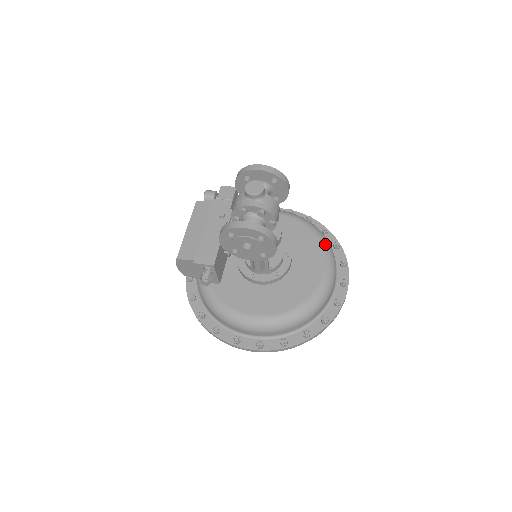
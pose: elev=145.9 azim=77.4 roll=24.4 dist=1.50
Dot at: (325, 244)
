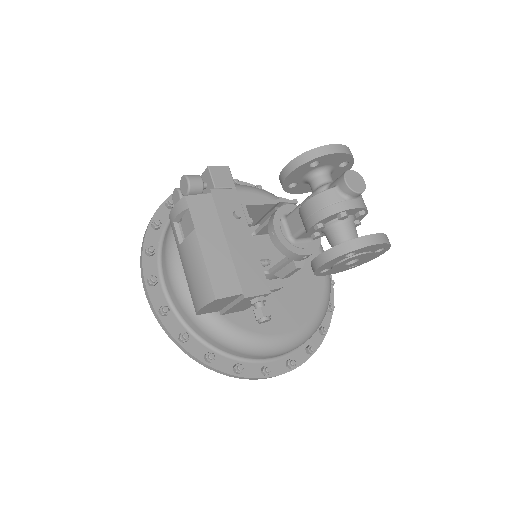
Dot at: occluded
